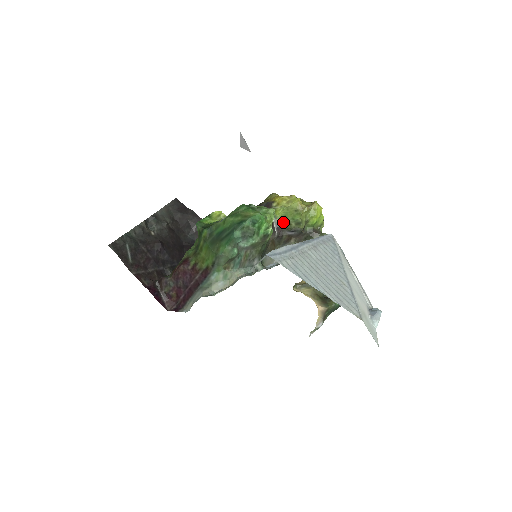
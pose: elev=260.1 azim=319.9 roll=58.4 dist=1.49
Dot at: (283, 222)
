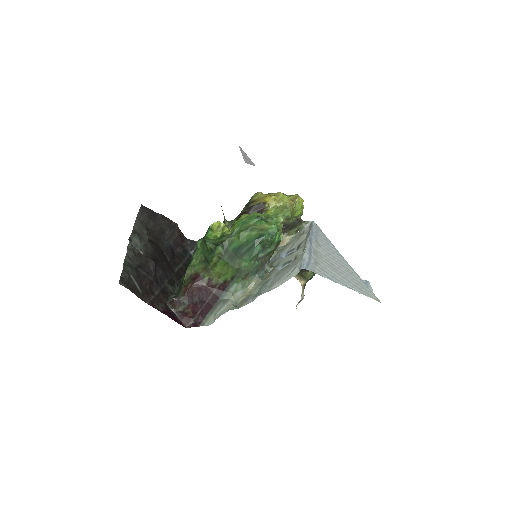
Dot at: occluded
